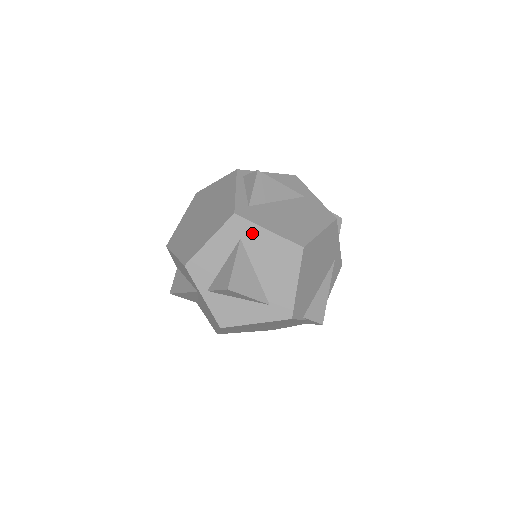
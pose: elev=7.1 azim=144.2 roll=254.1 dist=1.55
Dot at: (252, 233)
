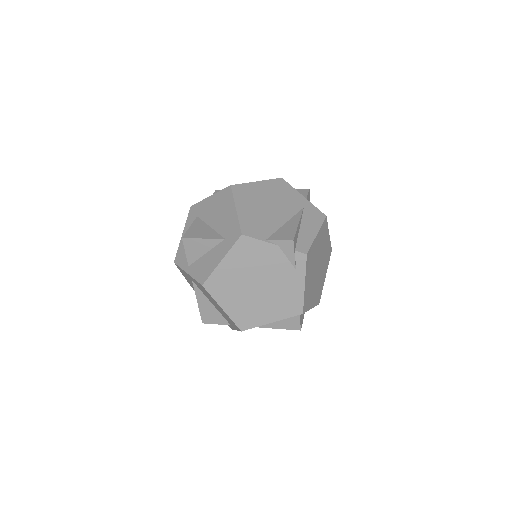
Dot at: (202, 207)
